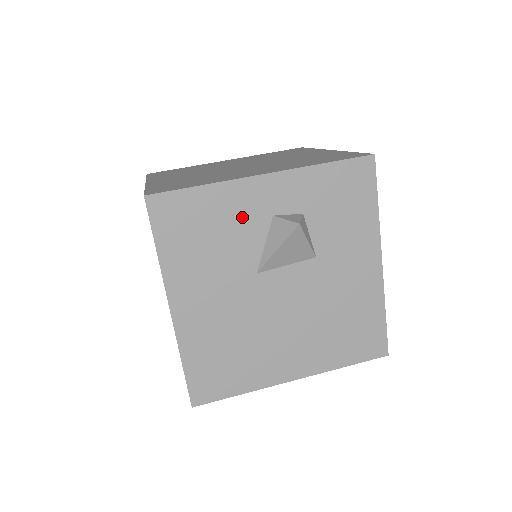
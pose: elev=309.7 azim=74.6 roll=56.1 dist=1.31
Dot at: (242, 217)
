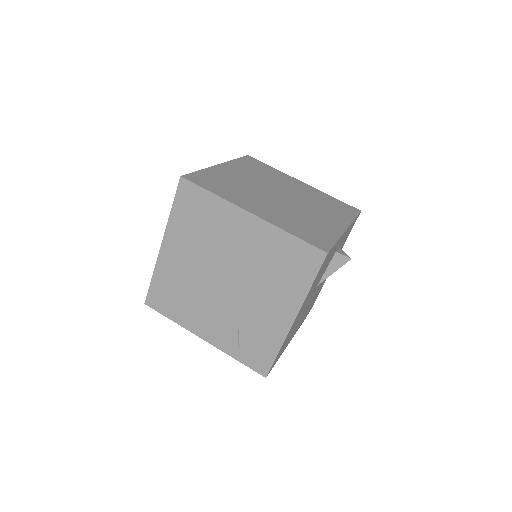
Dot at: (332, 255)
